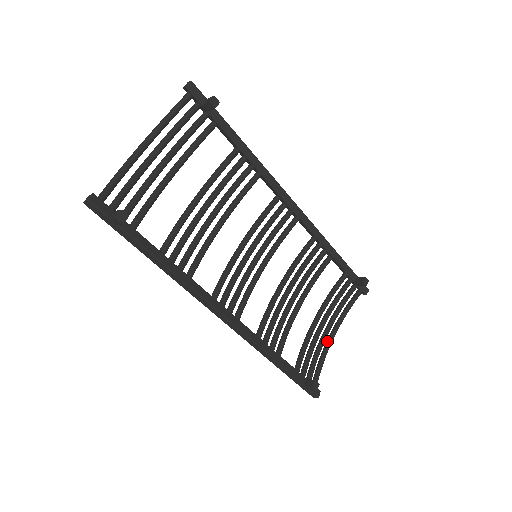
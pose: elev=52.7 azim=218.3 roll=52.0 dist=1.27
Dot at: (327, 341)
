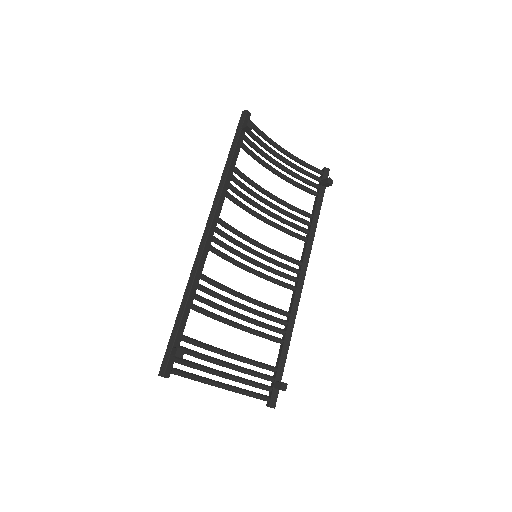
Dot at: occluded
